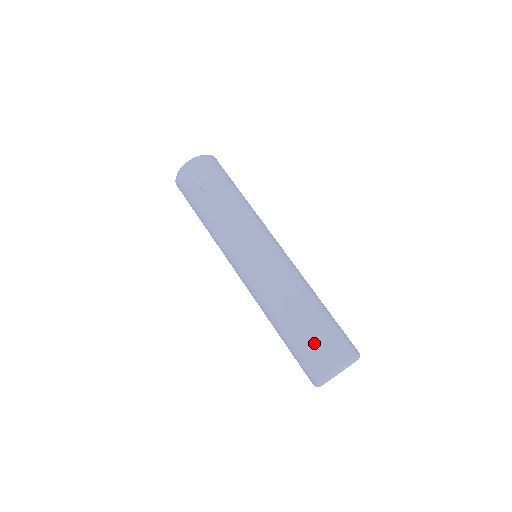
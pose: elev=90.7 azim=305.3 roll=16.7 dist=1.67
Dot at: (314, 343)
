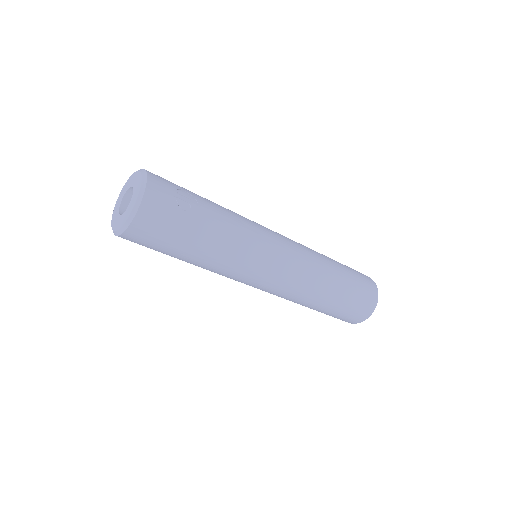
Dot at: (359, 283)
